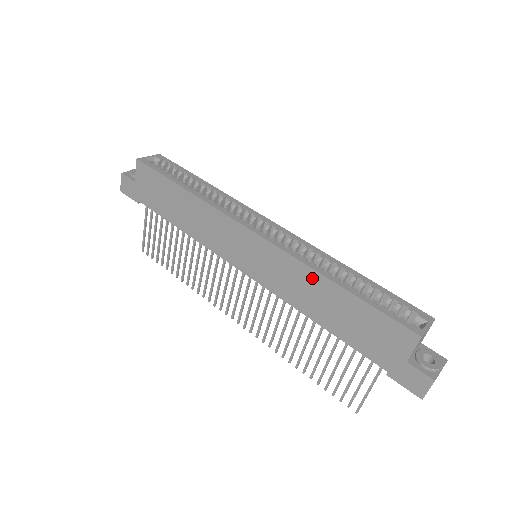
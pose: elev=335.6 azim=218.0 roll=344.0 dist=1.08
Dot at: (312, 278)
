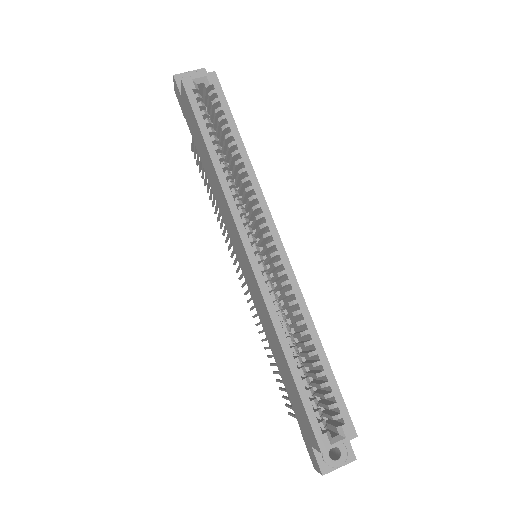
Dot at: (273, 332)
